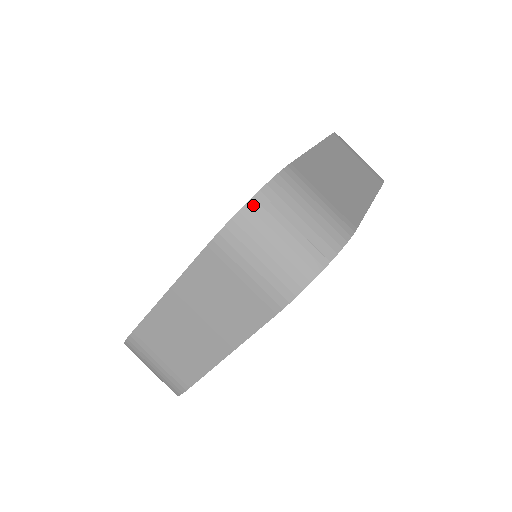
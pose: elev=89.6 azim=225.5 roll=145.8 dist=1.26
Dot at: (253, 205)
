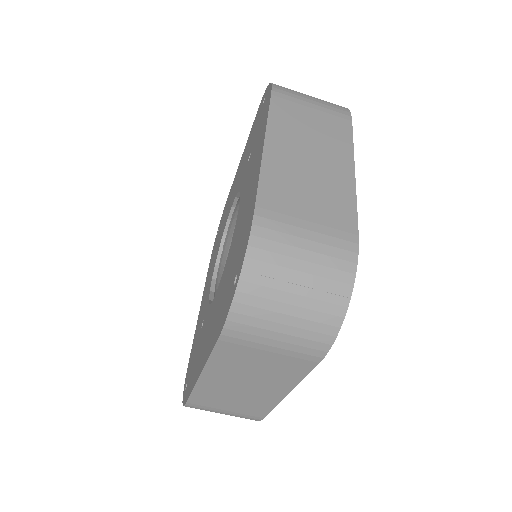
Dot at: (244, 288)
